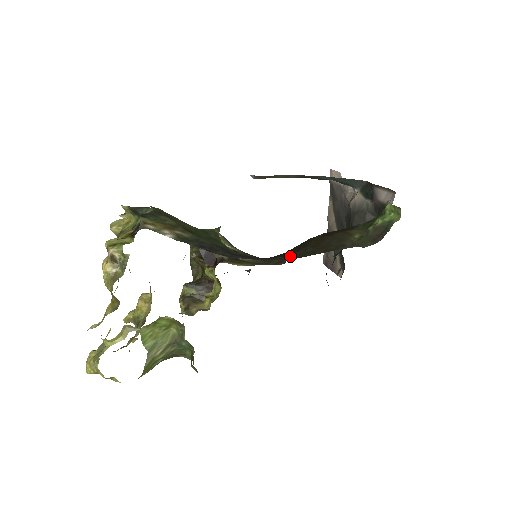
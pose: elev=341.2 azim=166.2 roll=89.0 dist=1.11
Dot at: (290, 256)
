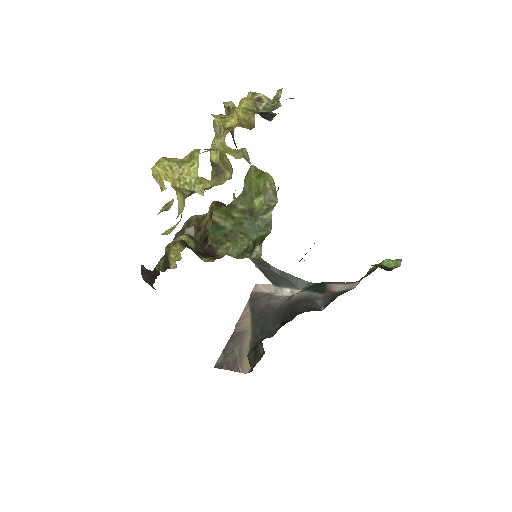
Dot at: occluded
